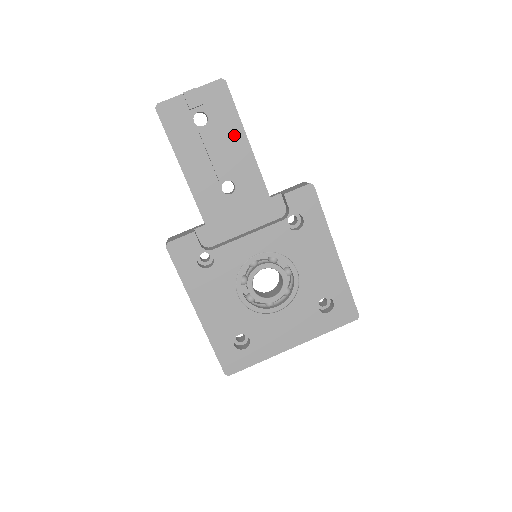
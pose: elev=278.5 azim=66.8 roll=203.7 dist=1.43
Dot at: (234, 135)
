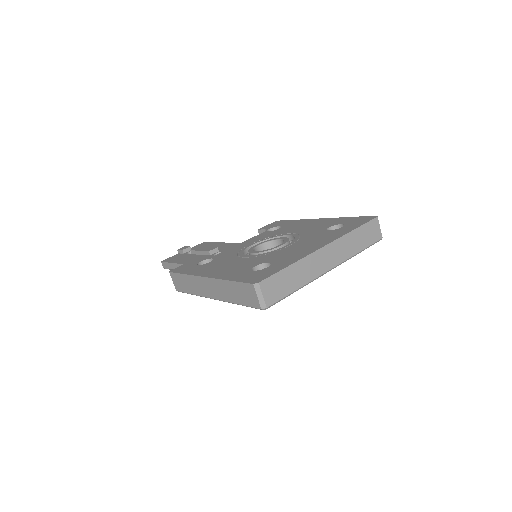
Dot at: occluded
